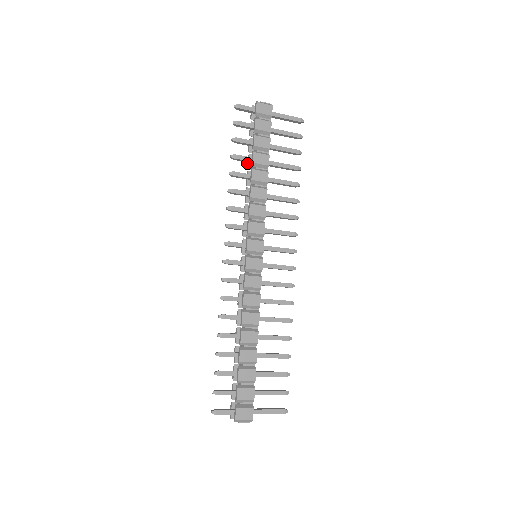
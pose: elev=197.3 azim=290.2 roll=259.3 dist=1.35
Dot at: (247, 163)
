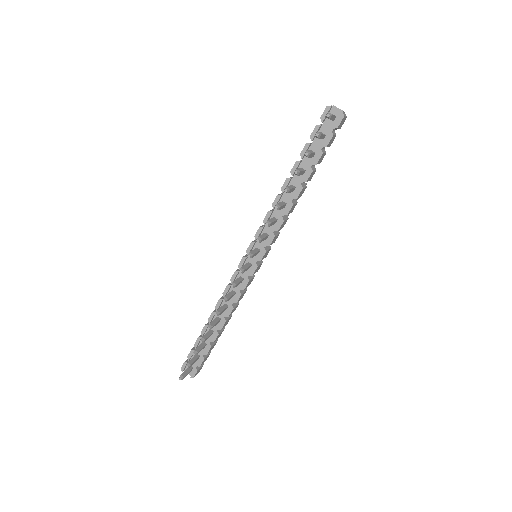
Dot at: (293, 168)
